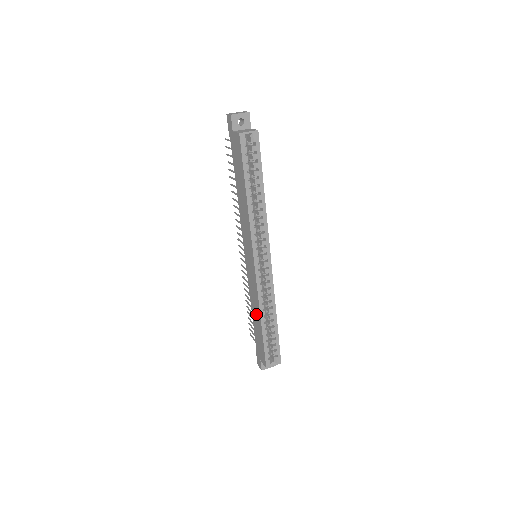
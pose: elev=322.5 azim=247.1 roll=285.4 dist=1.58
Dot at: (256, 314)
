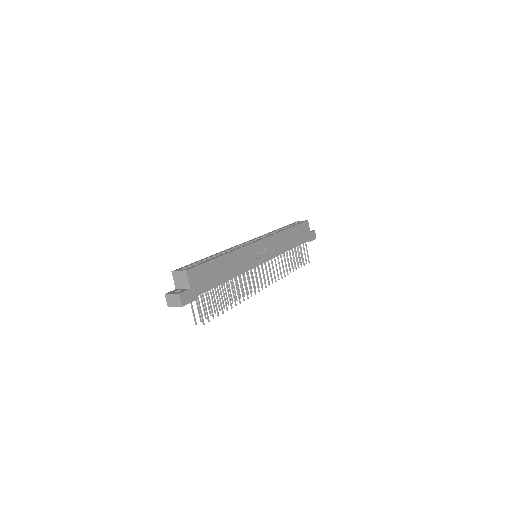
Dot at: occluded
